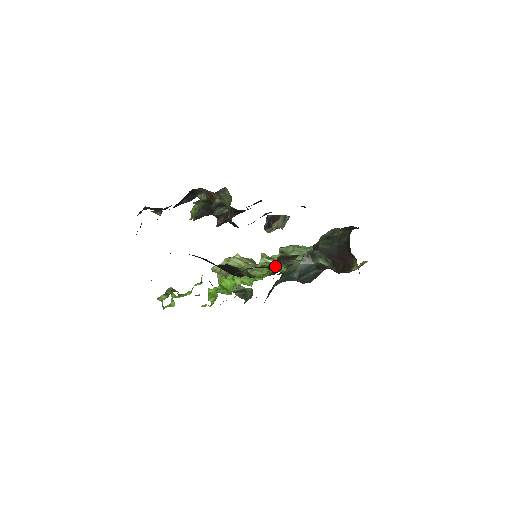
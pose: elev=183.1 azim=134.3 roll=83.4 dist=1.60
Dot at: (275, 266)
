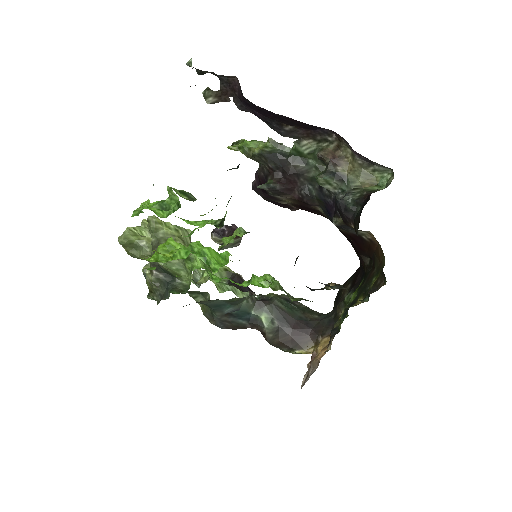
Dot at: occluded
